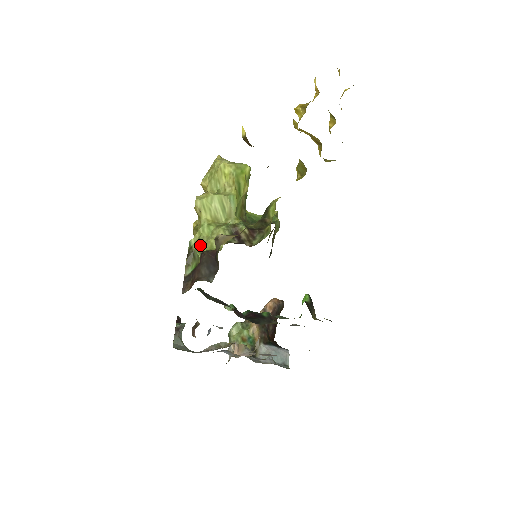
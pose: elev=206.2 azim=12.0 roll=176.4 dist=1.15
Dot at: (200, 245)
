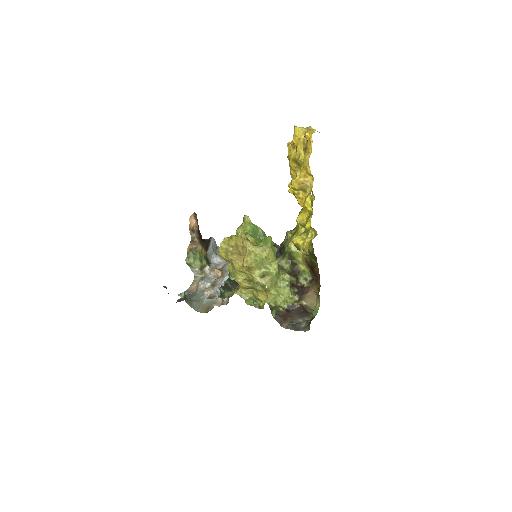
Dot at: (281, 304)
